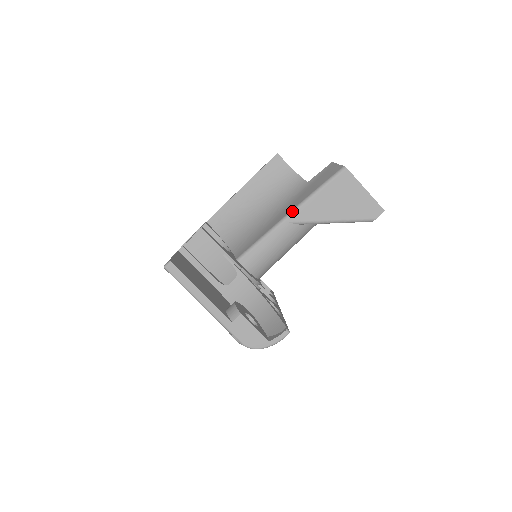
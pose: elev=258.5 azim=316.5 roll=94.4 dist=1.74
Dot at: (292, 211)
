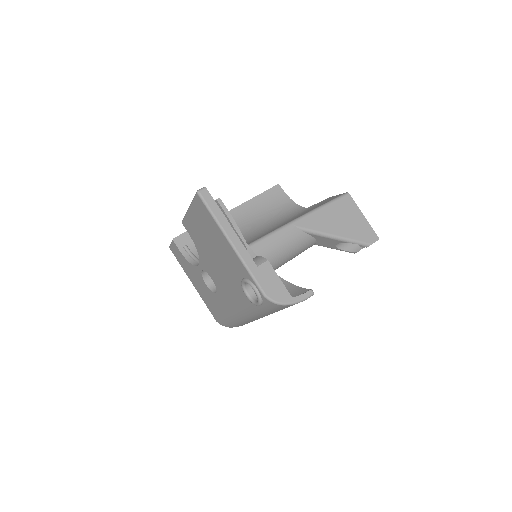
Dot at: (299, 217)
